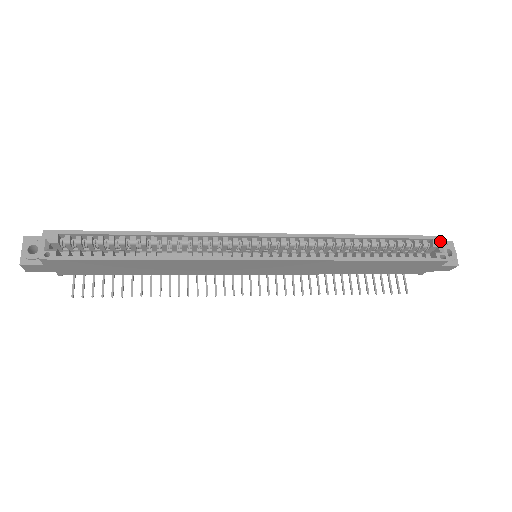
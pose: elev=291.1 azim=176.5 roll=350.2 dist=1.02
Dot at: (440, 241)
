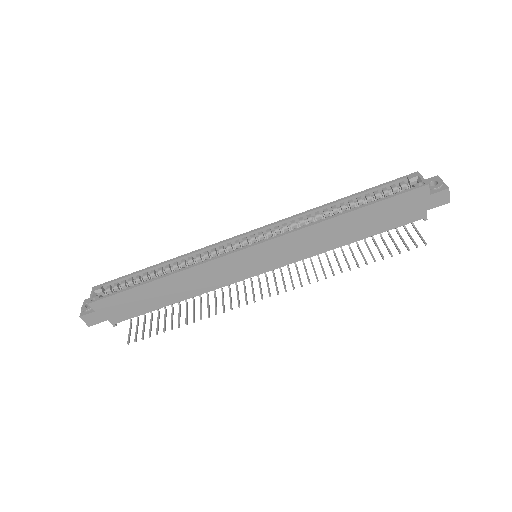
Dot at: (415, 175)
